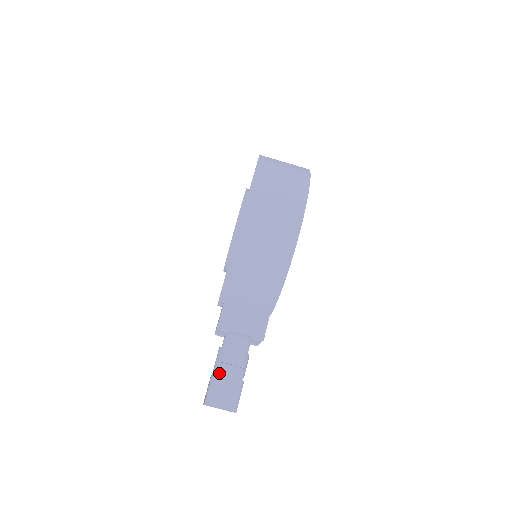
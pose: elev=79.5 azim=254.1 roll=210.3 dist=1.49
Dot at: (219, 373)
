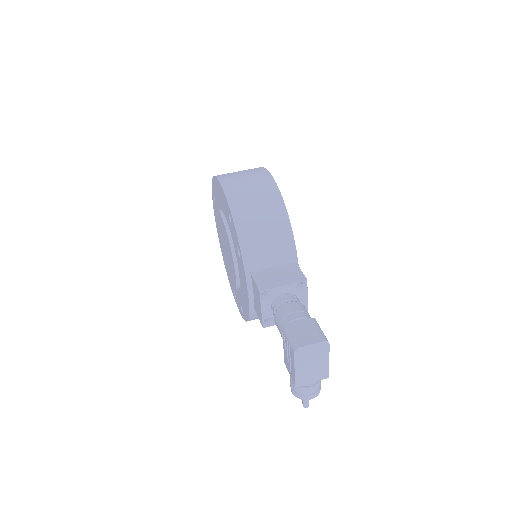
Dot at: occluded
